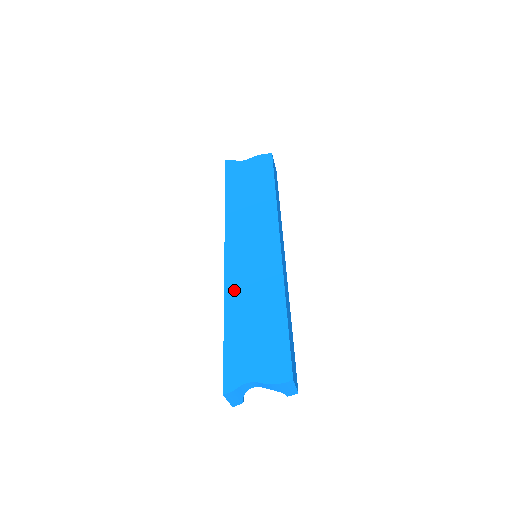
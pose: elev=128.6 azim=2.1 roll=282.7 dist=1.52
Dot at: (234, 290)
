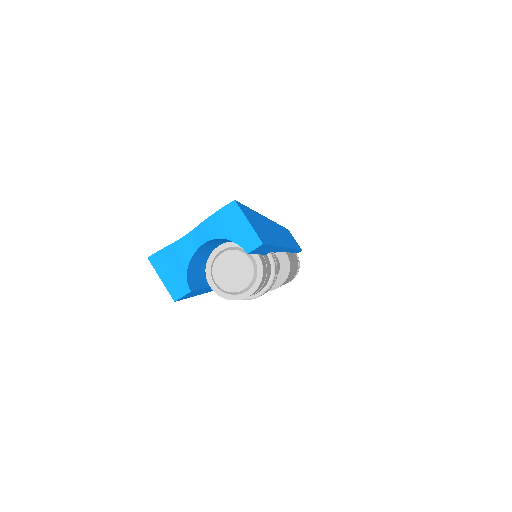
Dot at: occluded
